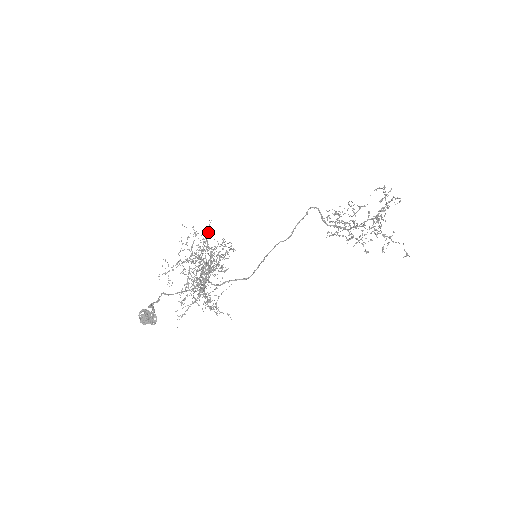
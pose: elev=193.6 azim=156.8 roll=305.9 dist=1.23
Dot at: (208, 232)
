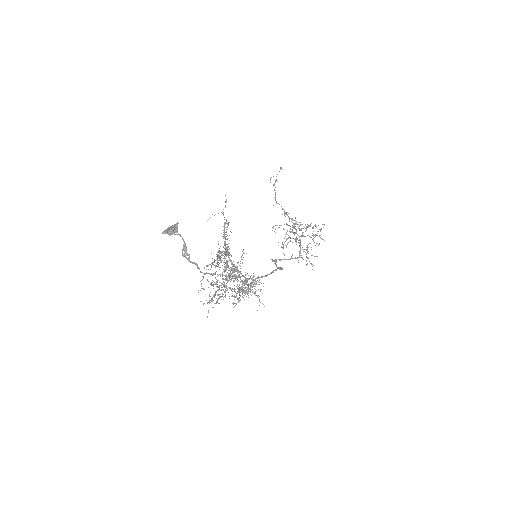
Dot at: occluded
